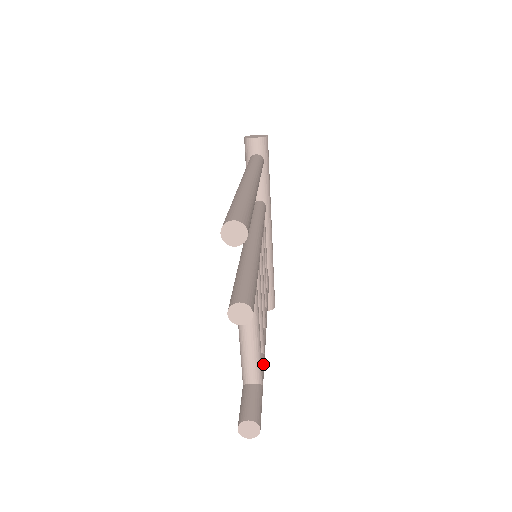
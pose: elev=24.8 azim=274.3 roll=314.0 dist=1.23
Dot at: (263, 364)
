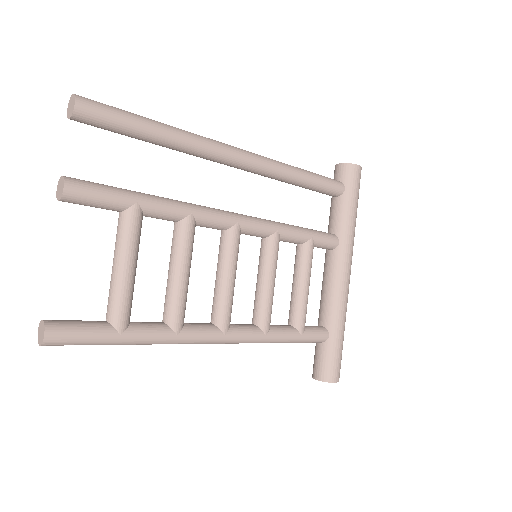
Dot at: (155, 331)
